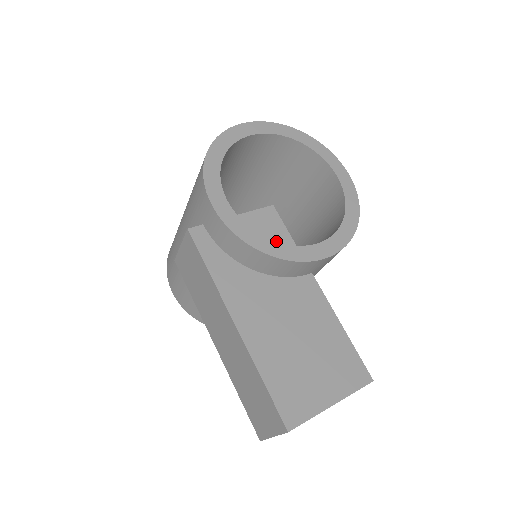
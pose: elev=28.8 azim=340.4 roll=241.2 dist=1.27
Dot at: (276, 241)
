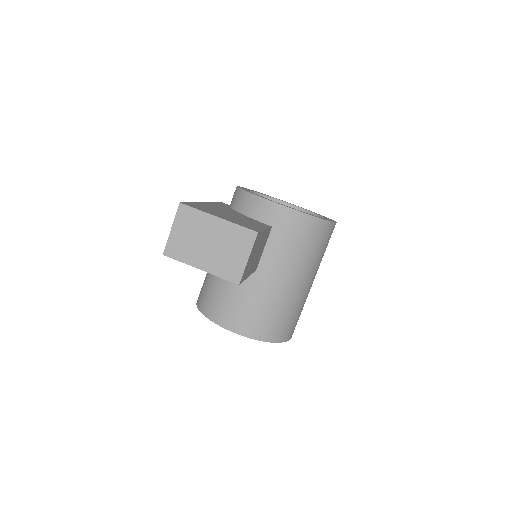
Dot at: occluded
